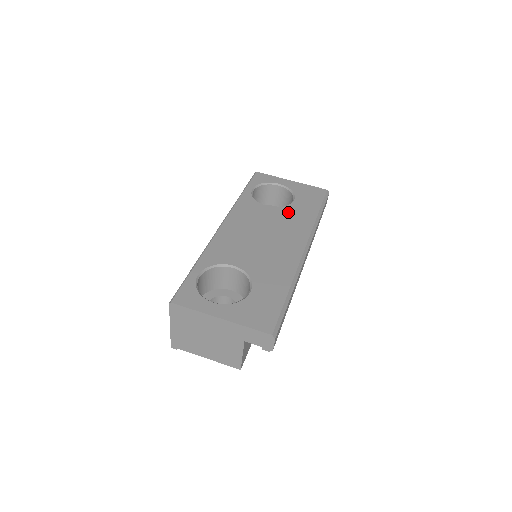
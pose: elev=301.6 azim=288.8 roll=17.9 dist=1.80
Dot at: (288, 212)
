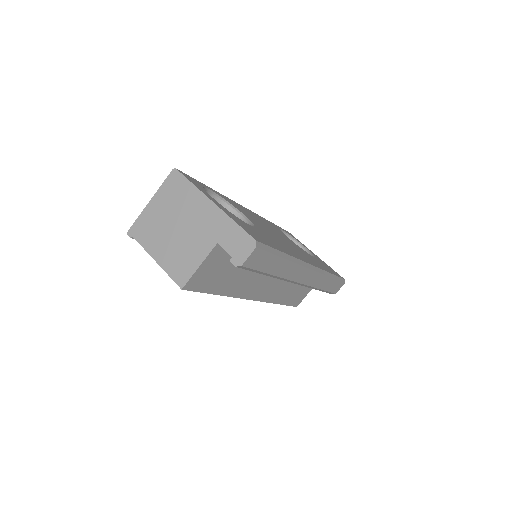
Dot at: occluded
